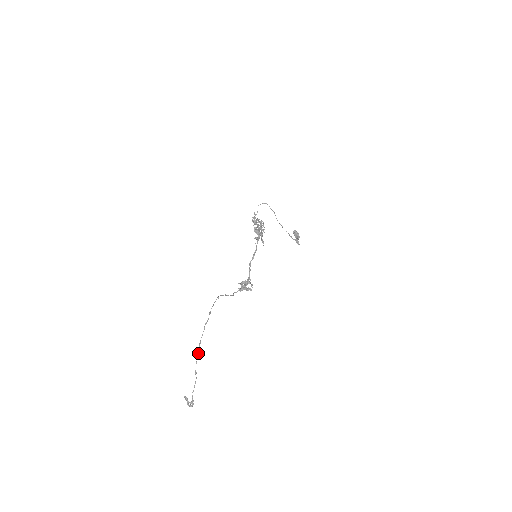
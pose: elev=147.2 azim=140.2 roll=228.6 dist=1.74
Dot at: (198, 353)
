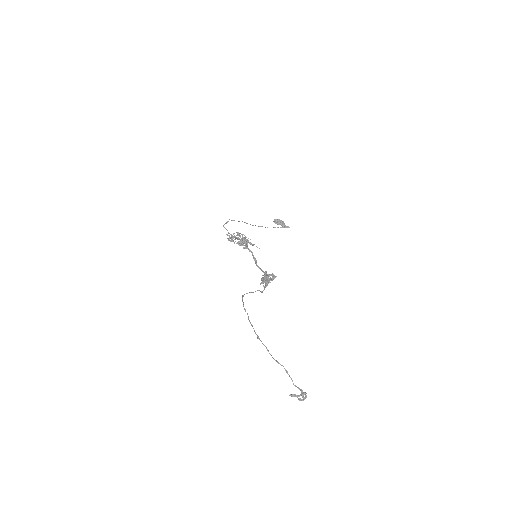
Dot at: occluded
